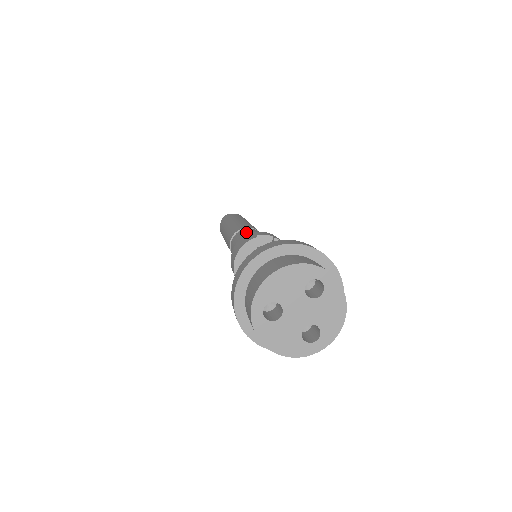
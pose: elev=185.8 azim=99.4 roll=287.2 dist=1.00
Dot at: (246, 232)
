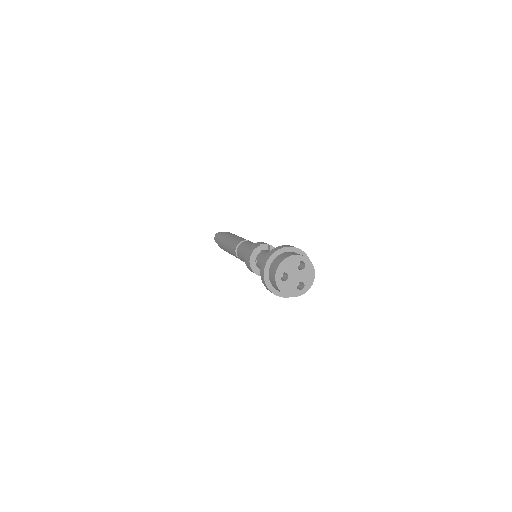
Dot at: (247, 243)
